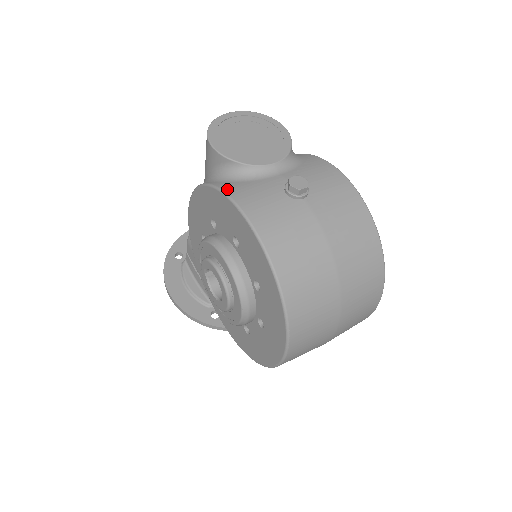
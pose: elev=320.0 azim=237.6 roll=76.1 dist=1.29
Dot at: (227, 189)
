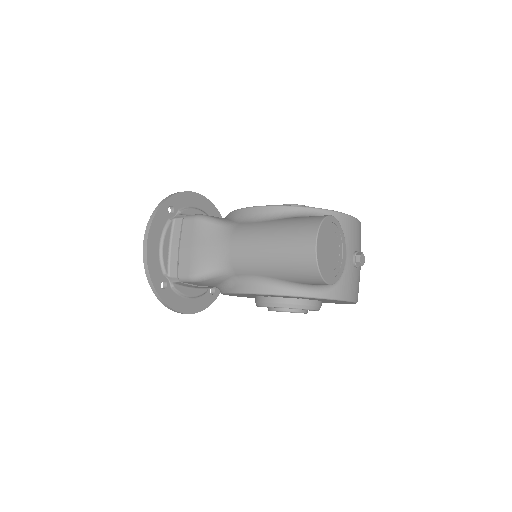
Dot at: (340, 296)
